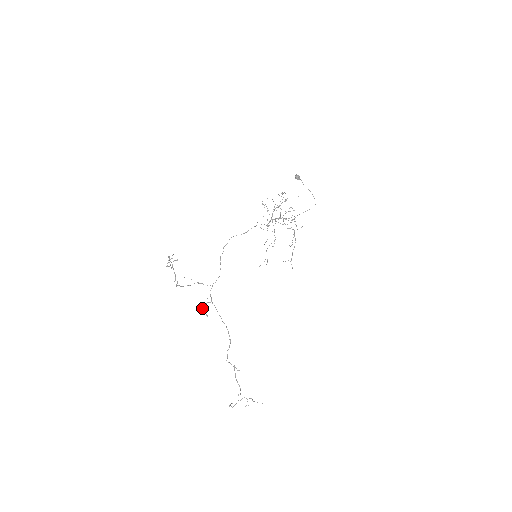
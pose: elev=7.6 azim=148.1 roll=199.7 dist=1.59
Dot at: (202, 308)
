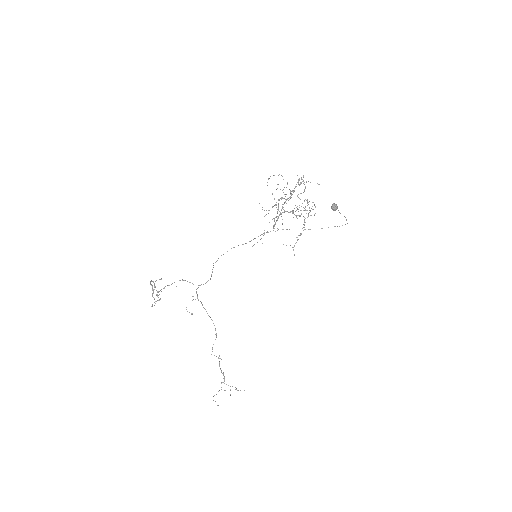
Dot at: (186, 307)
